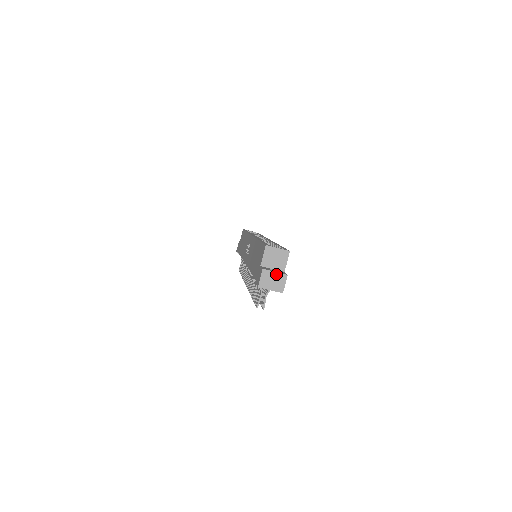
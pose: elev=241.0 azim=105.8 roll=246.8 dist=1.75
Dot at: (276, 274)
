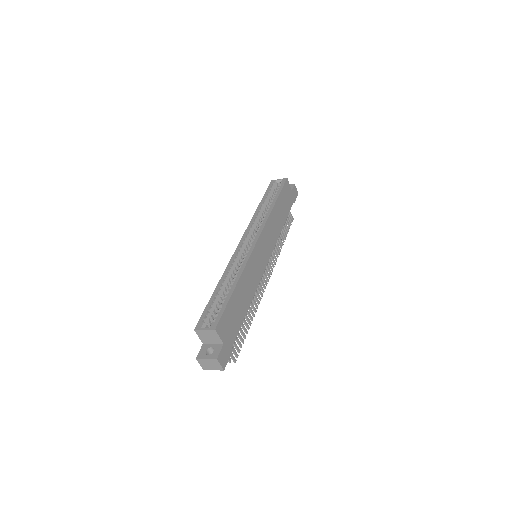
Dot at: (208, 360)
